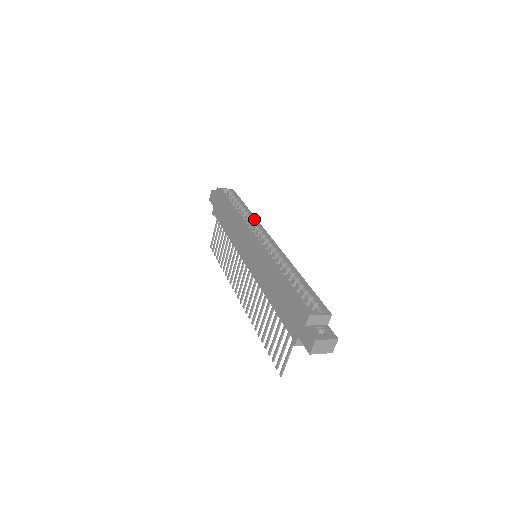
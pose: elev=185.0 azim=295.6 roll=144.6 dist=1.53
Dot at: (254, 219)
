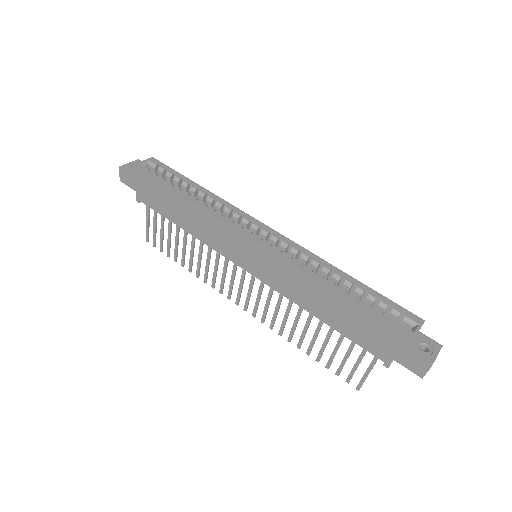
Dot at: (224, 203)
